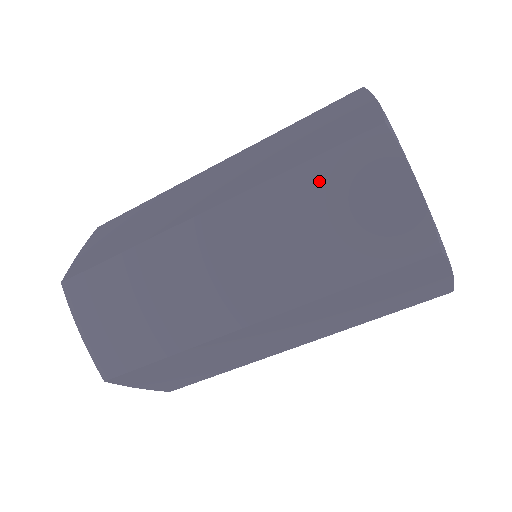
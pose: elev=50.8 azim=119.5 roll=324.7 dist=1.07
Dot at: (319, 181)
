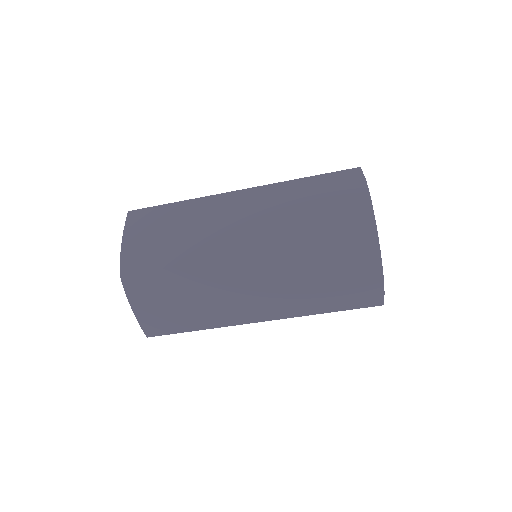
Dot at: (315, 186)
